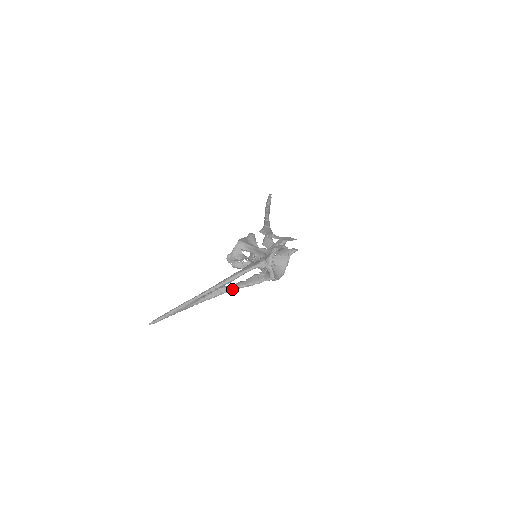
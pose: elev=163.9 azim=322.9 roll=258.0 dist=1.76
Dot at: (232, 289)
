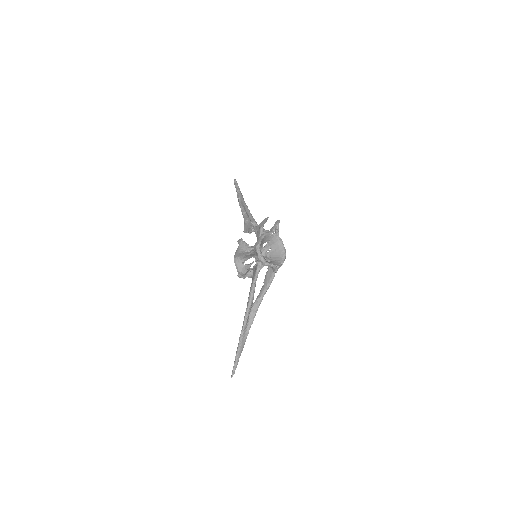
Dot at: (260, 301)
